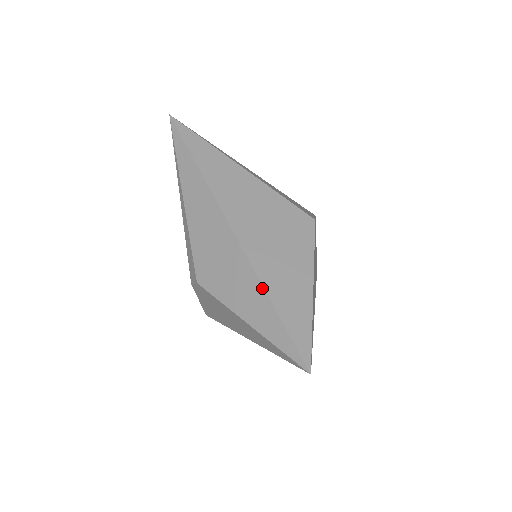
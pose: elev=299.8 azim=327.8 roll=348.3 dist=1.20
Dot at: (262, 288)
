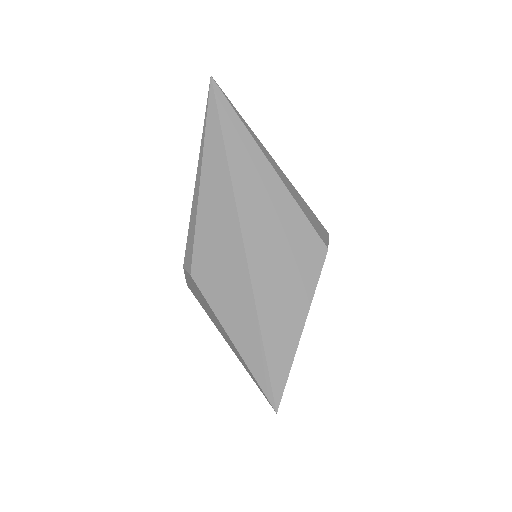
Dot at: (256, 316)
